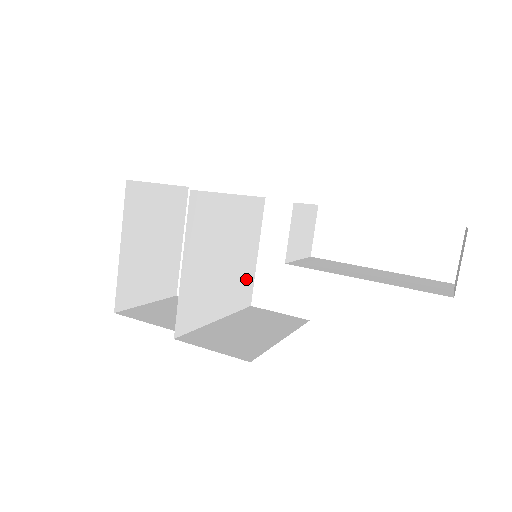
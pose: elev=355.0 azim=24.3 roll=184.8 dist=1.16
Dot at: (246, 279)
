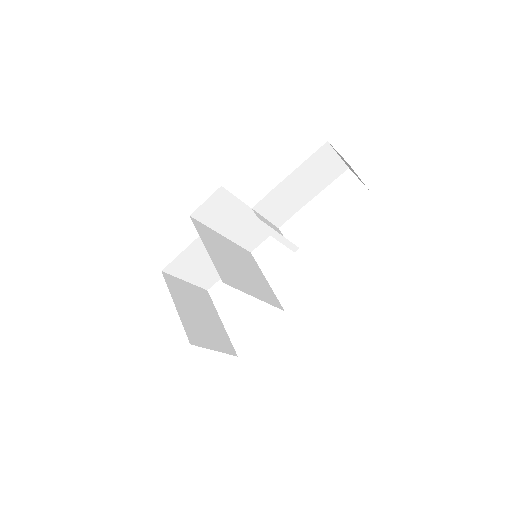
Dot at: (267, 290)
